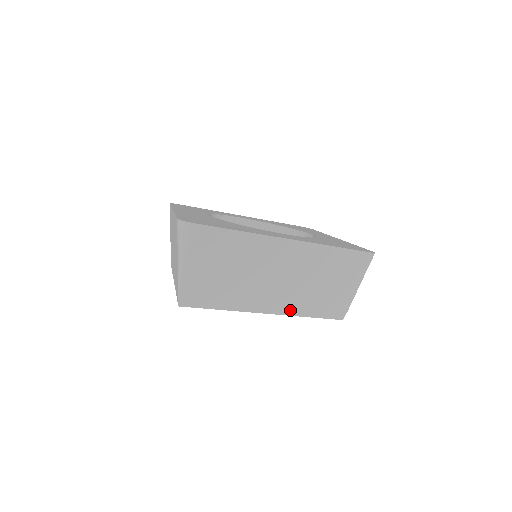
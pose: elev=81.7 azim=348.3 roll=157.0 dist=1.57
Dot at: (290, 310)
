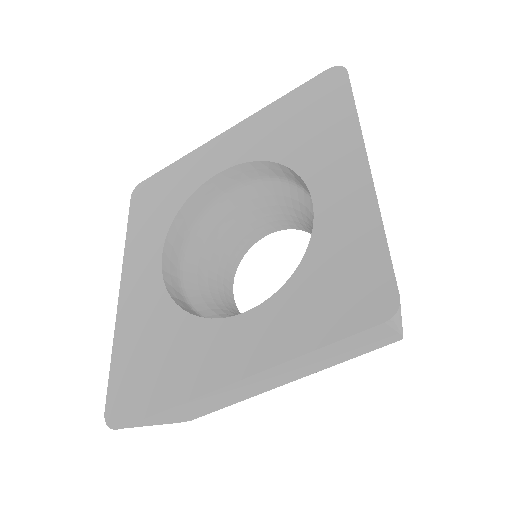
Dot at: (313, 372)
